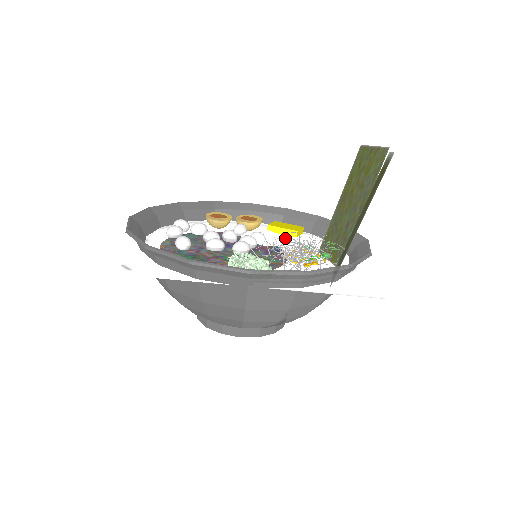
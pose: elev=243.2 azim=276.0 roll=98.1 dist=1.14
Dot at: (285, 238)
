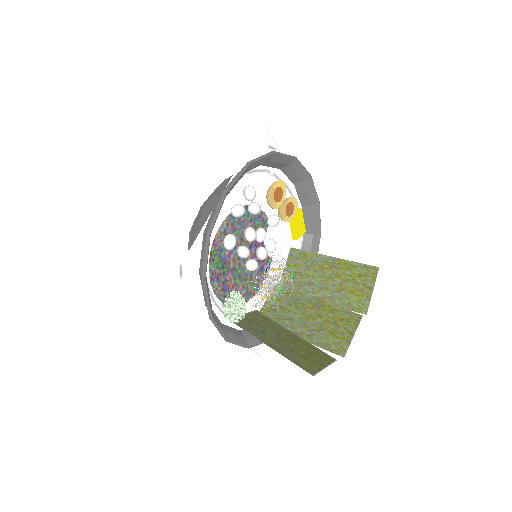
Dot at: (286, 239)
